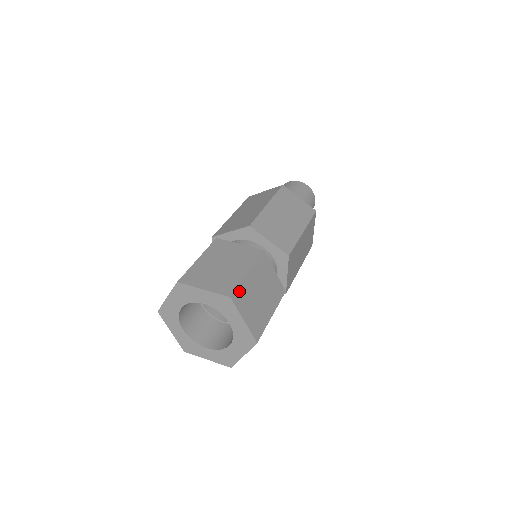
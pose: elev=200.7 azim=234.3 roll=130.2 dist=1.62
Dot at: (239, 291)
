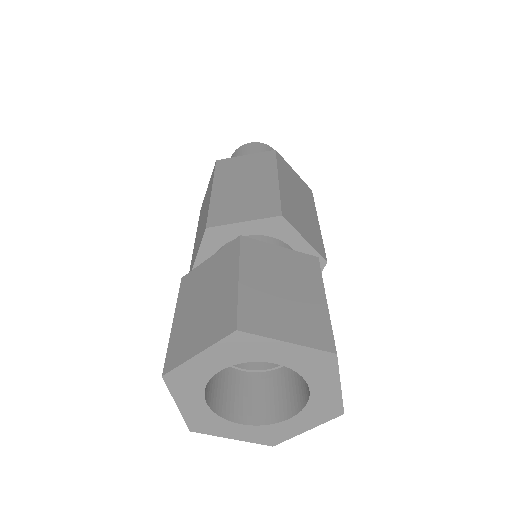
Dot at: (333, 337)
